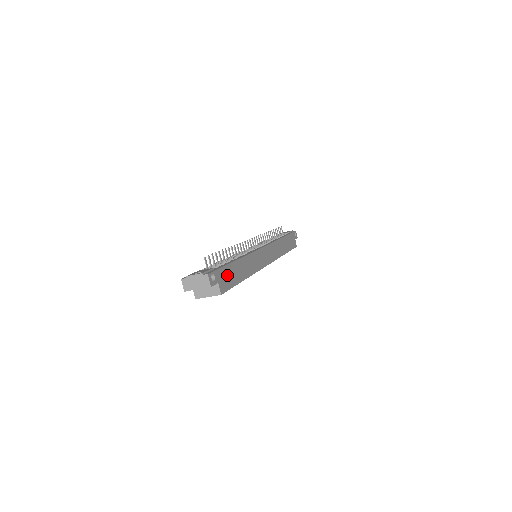
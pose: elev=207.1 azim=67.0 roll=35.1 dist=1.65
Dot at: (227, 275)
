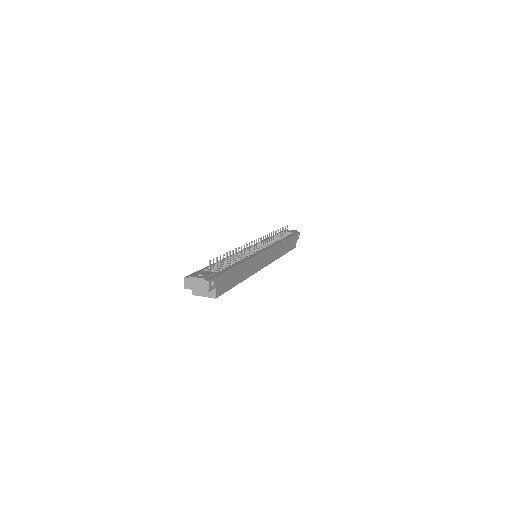
Dot at: (225, 280)
